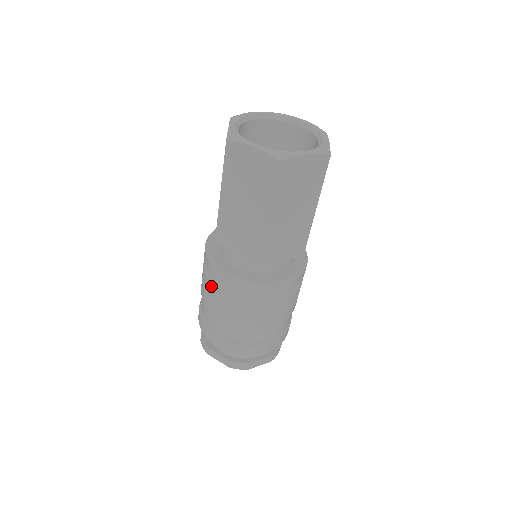
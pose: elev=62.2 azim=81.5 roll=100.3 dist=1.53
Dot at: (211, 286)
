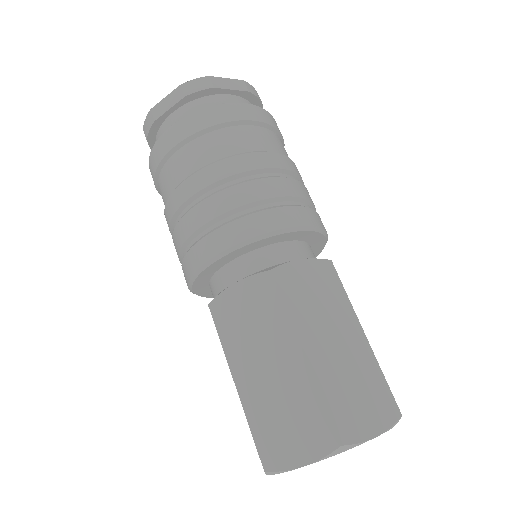
Dot at: (178, 246)
